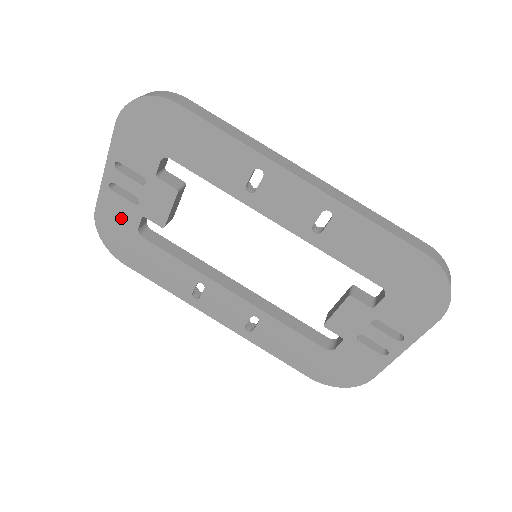
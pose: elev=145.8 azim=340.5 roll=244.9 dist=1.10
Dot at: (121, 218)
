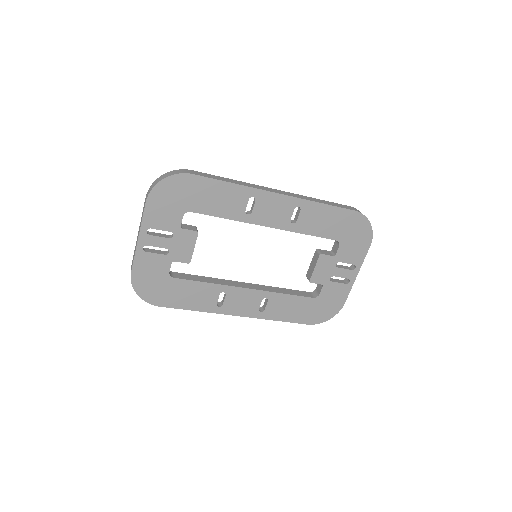
Dot at: (154, 270)
